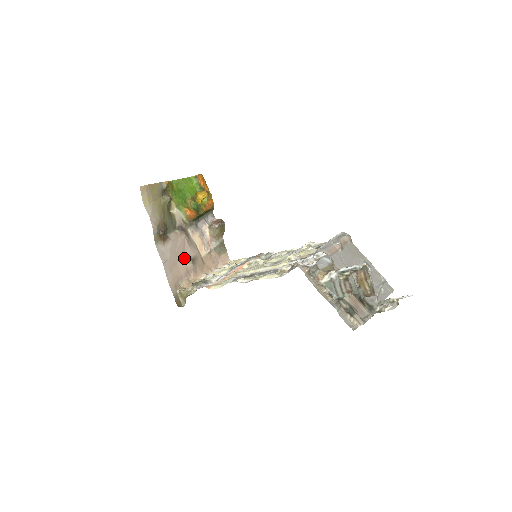
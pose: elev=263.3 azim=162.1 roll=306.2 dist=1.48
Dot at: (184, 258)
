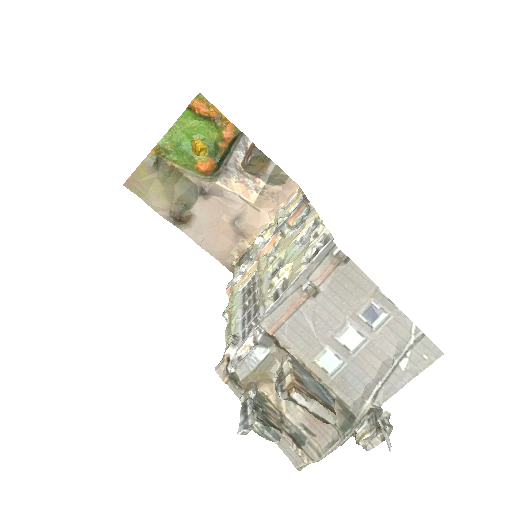
Dot at: (226, 223)
